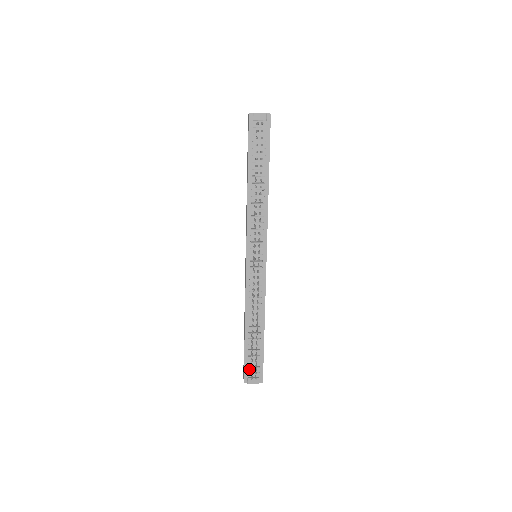
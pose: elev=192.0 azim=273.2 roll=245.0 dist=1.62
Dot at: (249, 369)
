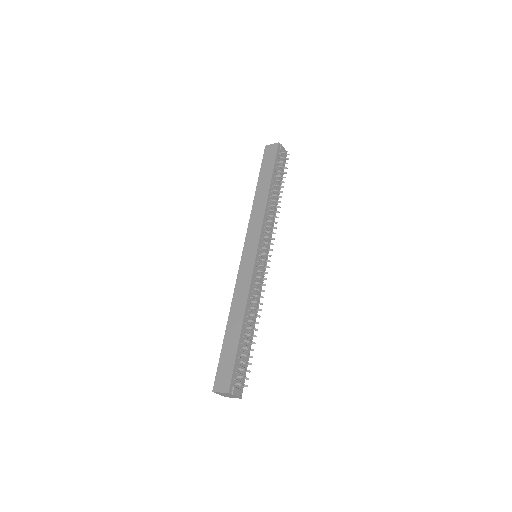
Dot at: (236, 375)
